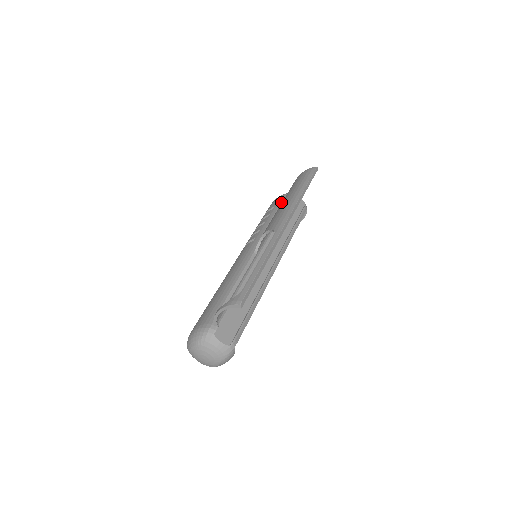
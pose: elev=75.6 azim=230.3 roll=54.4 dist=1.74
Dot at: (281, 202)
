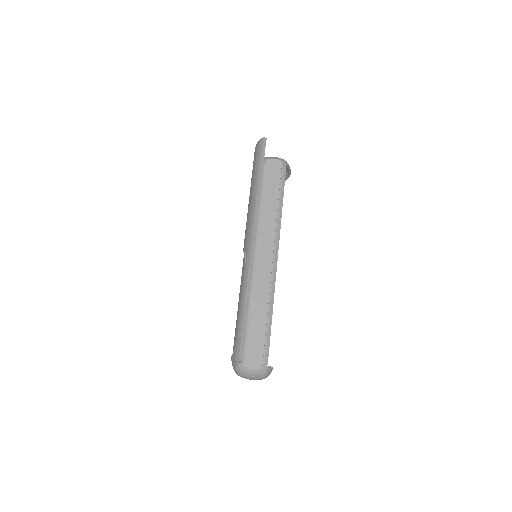
Dot at: occluded
